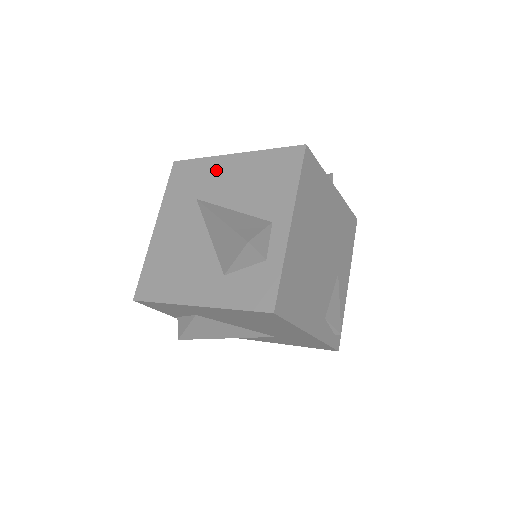
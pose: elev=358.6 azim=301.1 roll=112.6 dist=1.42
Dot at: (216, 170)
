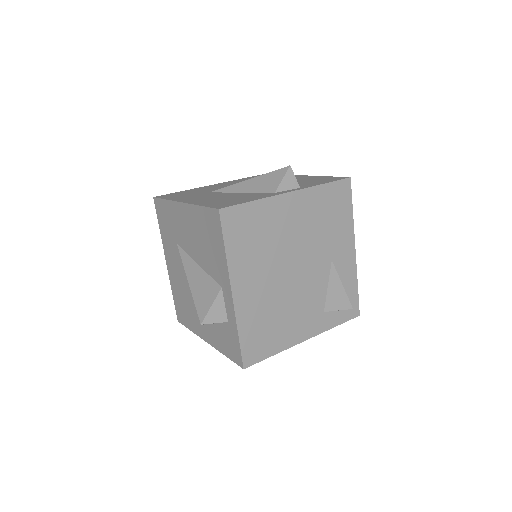
Dot at: (177, 217)
